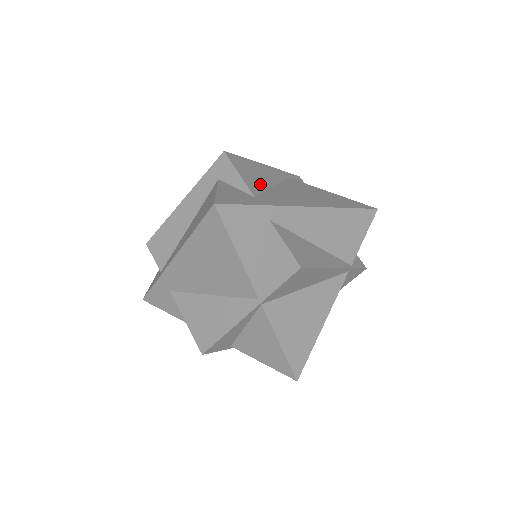
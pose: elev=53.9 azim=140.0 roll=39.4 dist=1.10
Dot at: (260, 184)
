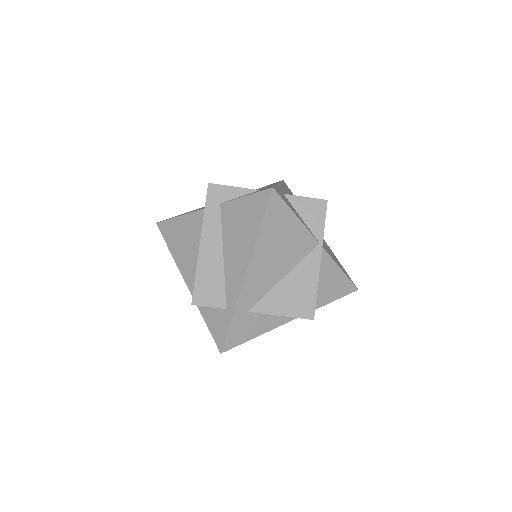
Dot at: occluded
